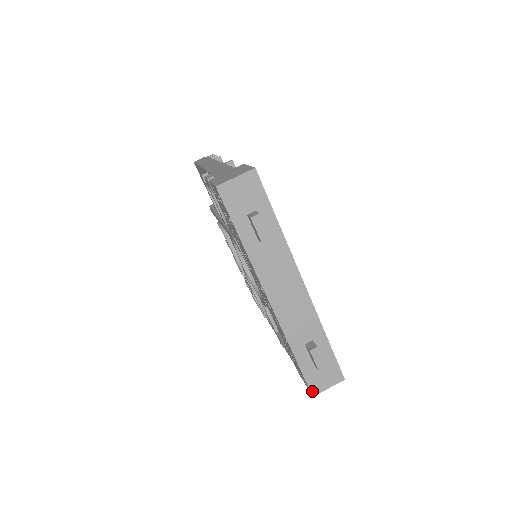
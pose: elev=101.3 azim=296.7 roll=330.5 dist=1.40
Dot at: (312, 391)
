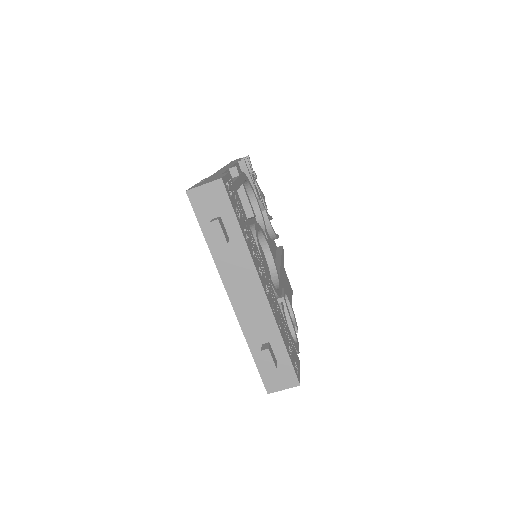
Dot at: (267, 389)
